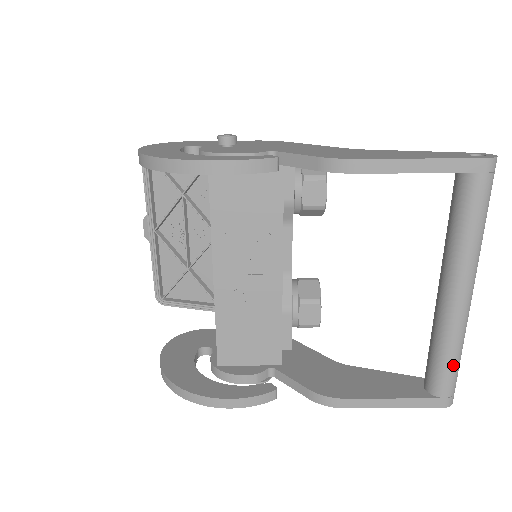
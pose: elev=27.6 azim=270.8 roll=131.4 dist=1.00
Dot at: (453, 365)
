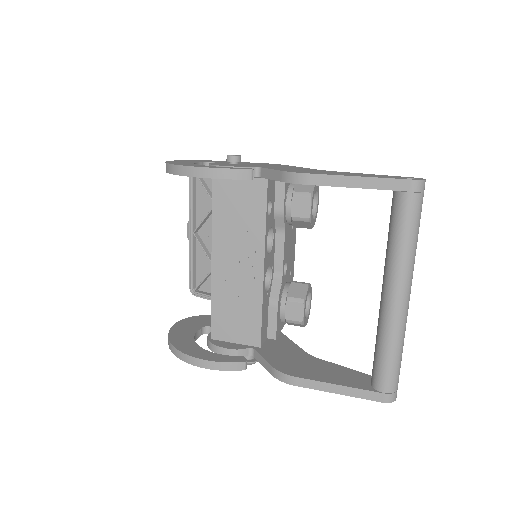
Dot at: (391, 362)
